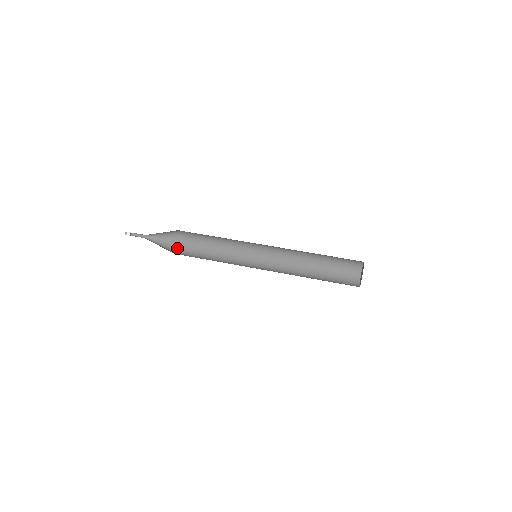
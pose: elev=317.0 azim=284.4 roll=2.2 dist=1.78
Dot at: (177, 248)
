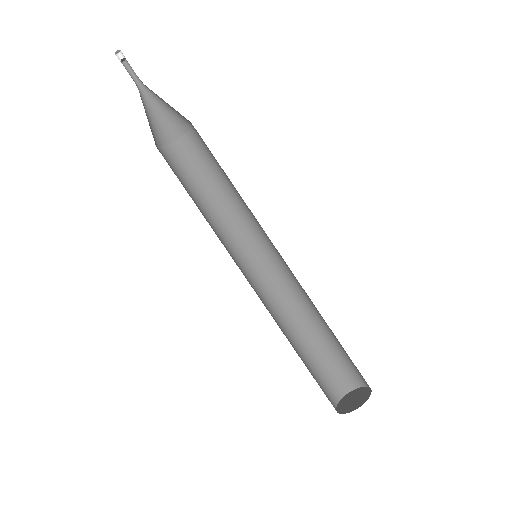
Dot at: (183, 131)
